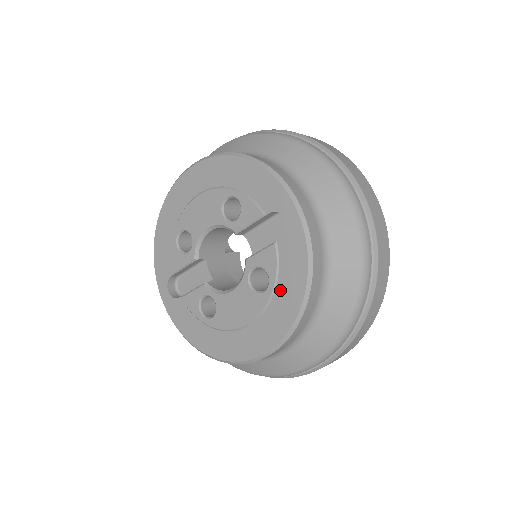
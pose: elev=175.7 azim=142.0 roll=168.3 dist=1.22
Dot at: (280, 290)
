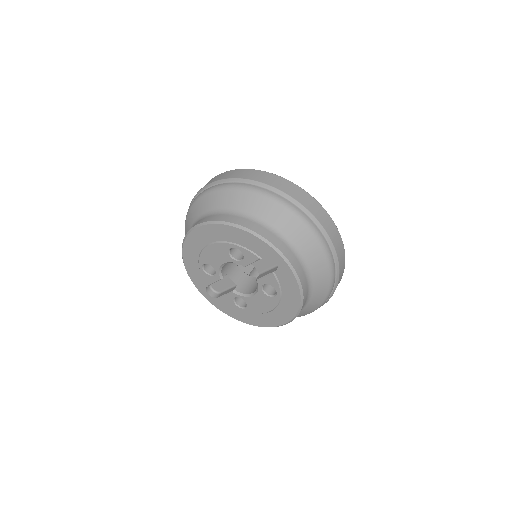
Dot at: (285, 295)
